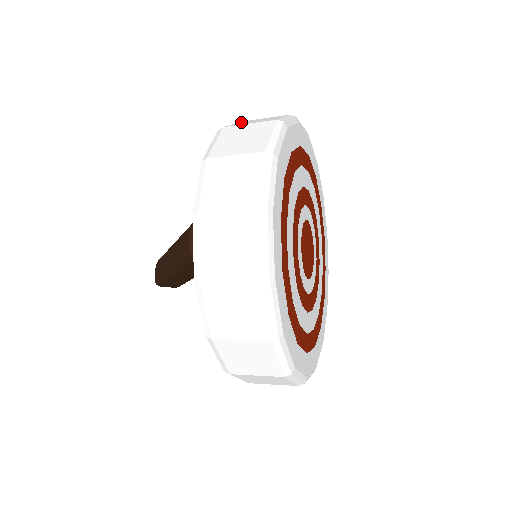
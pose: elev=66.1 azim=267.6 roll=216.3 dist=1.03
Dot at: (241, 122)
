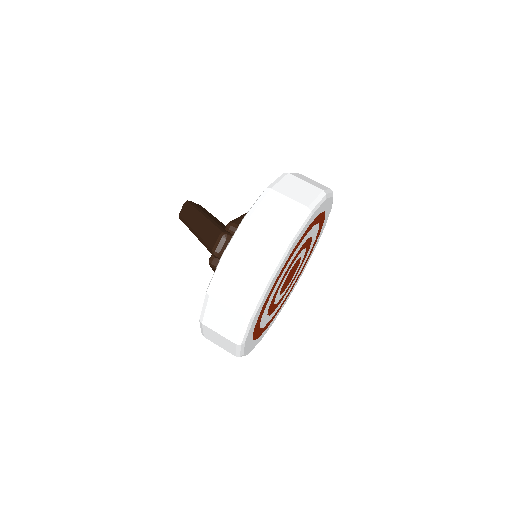
Dot at: (287, 179)
